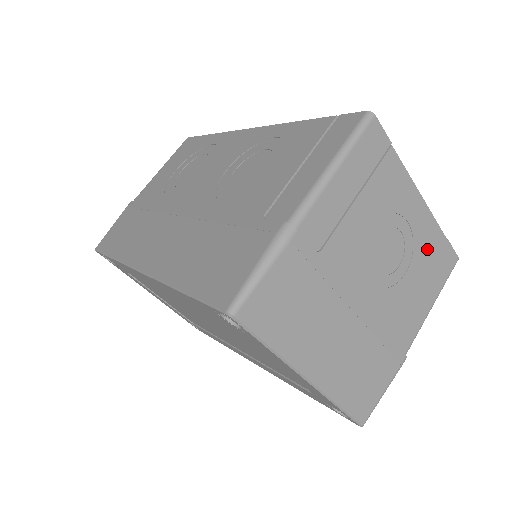
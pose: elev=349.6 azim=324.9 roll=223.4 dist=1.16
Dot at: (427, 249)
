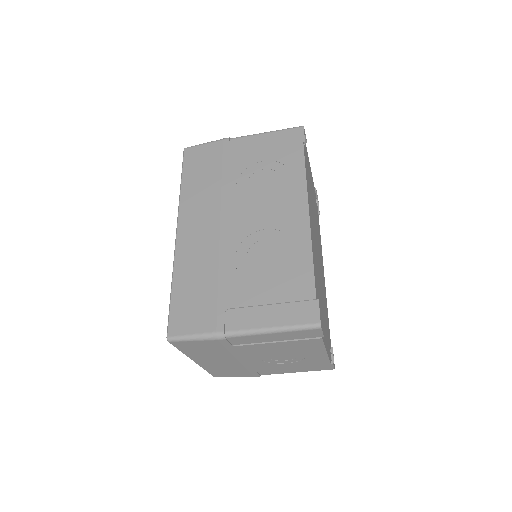
Dot at: (312, 363)
